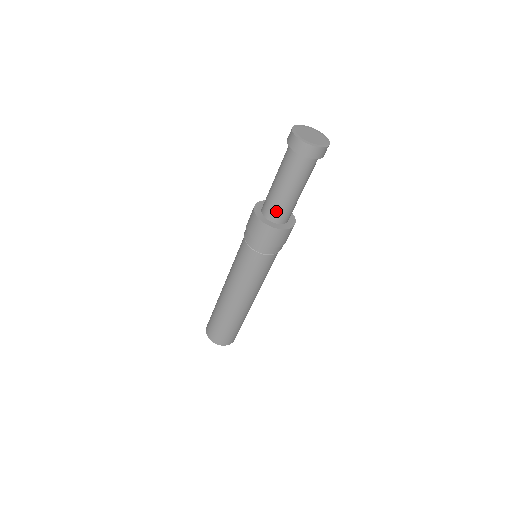
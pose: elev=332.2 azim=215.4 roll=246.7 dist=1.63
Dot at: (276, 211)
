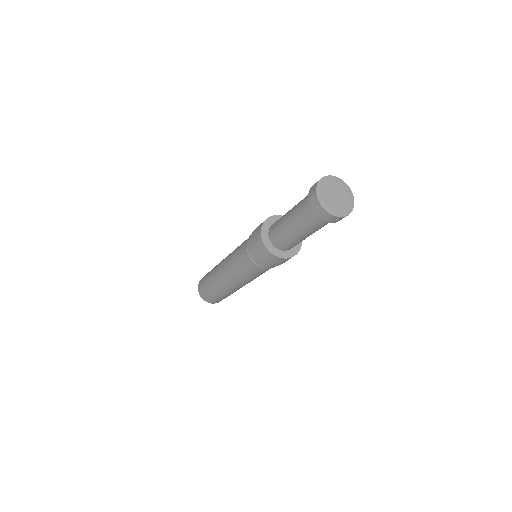
Dot at: (293, 246)
